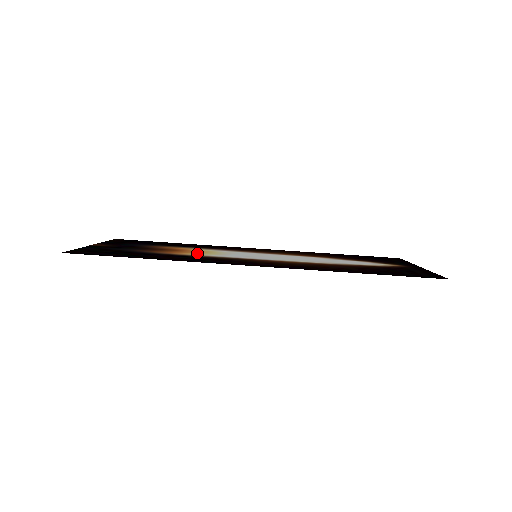
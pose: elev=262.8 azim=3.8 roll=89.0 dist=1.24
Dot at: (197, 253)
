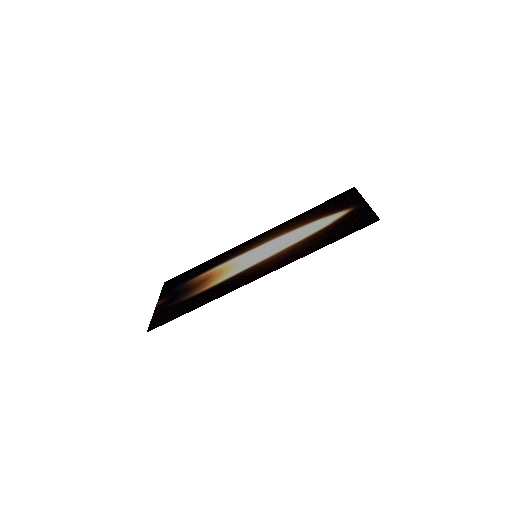
Dot at: (219, 277)
